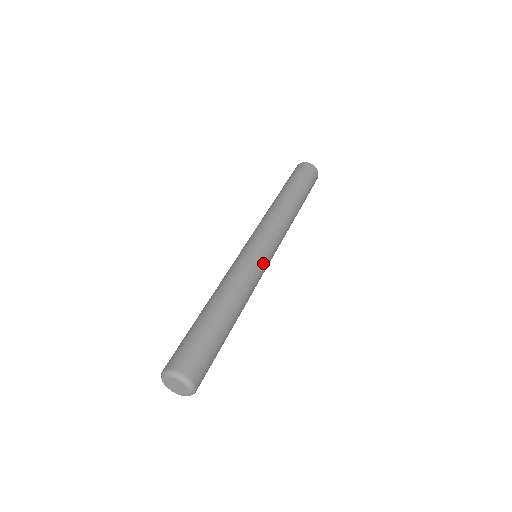
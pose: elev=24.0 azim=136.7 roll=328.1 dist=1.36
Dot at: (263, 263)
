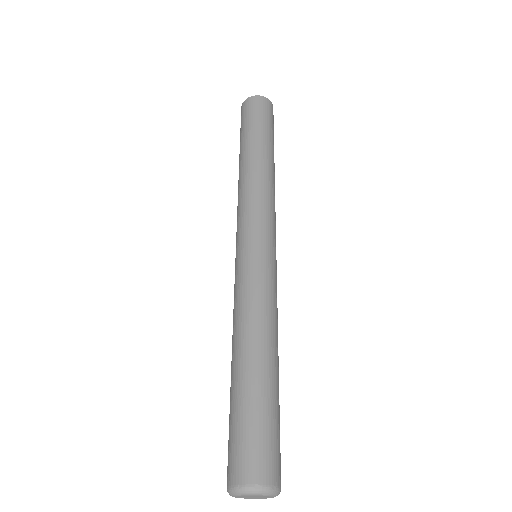
Dot at: occluded
